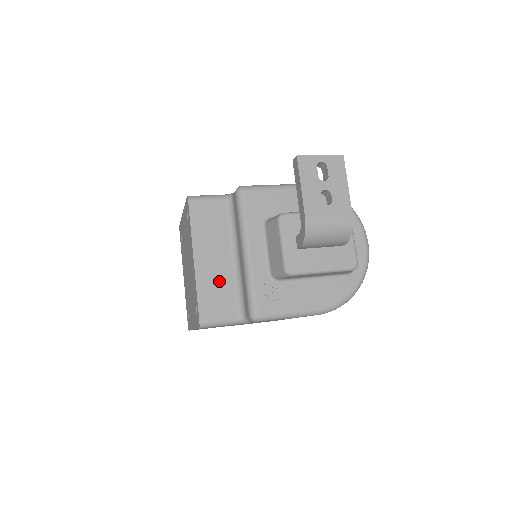
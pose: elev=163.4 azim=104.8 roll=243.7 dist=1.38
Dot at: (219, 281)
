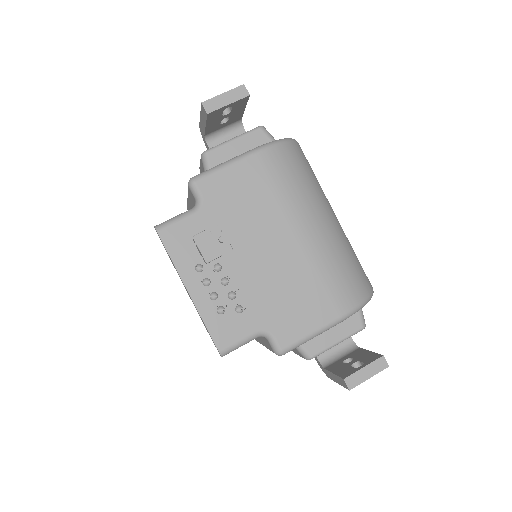
Dot at: occluded
